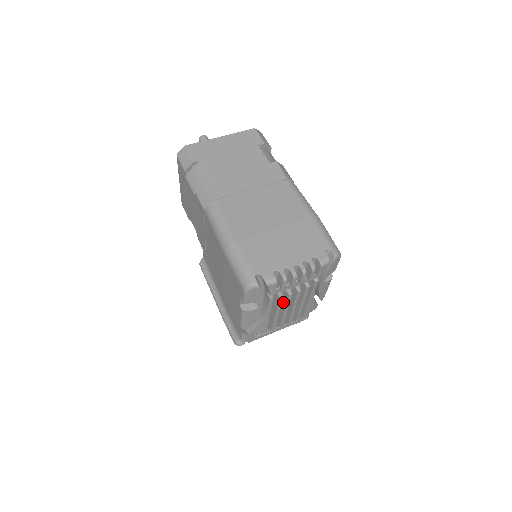
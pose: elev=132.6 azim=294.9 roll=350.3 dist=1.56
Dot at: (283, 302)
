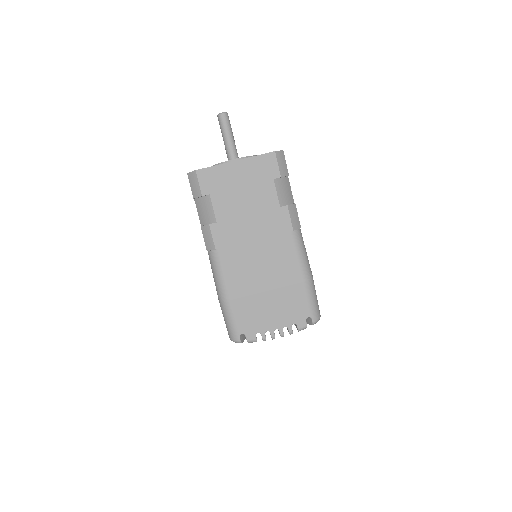
Dot at: occluded
